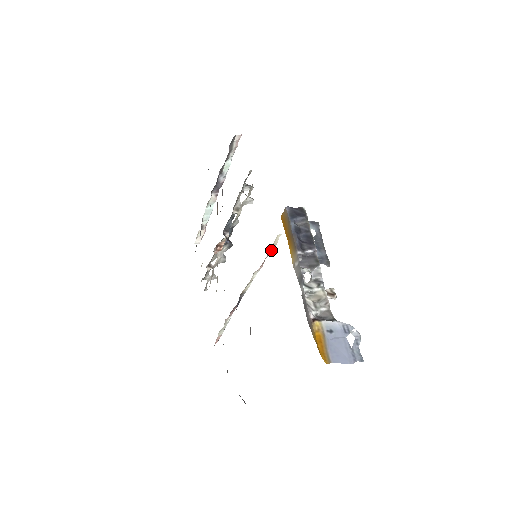
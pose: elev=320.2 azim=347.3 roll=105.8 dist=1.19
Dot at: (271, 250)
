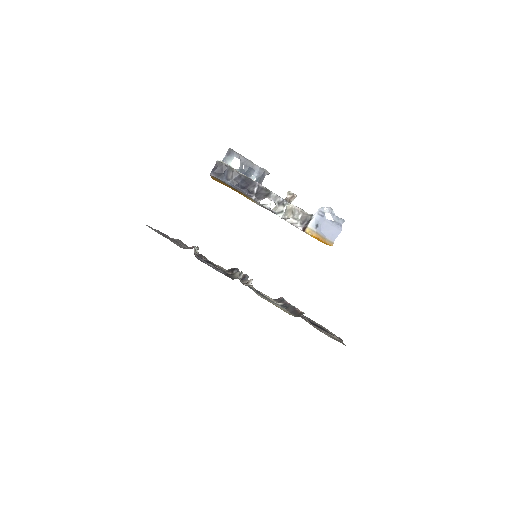
Dot at: occluded
